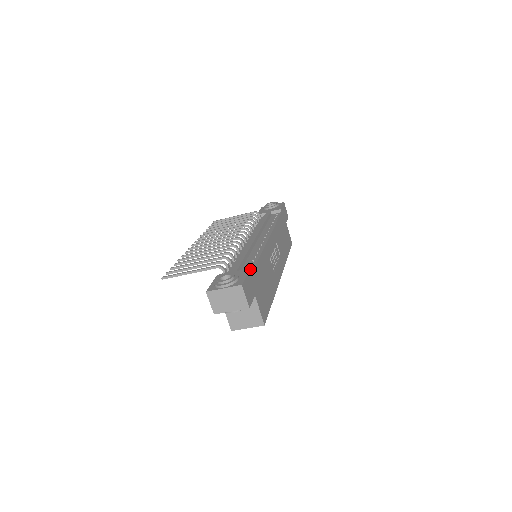
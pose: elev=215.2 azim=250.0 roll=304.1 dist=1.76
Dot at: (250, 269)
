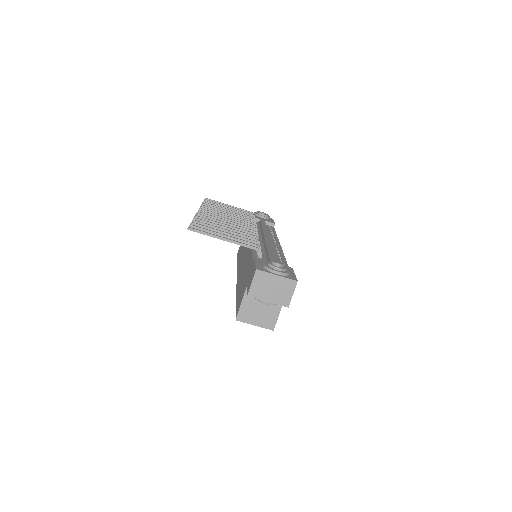
Dot at: (292, 269)
